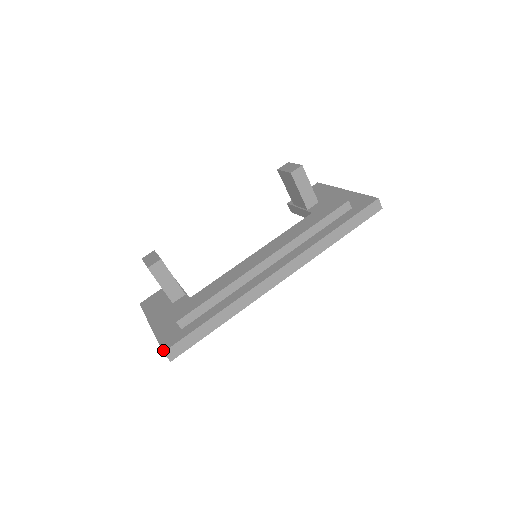
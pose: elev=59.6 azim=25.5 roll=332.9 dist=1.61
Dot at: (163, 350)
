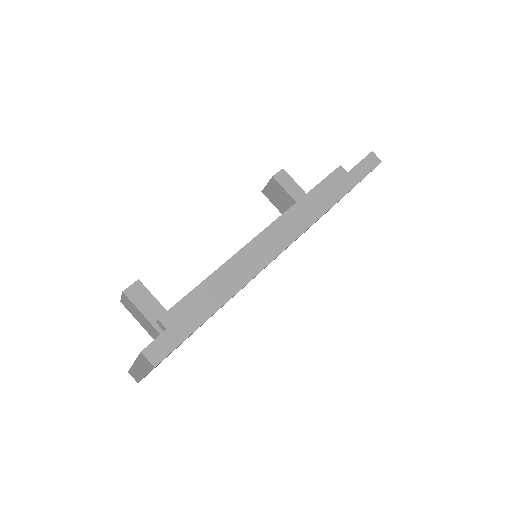
Dot at: (141, 351)
